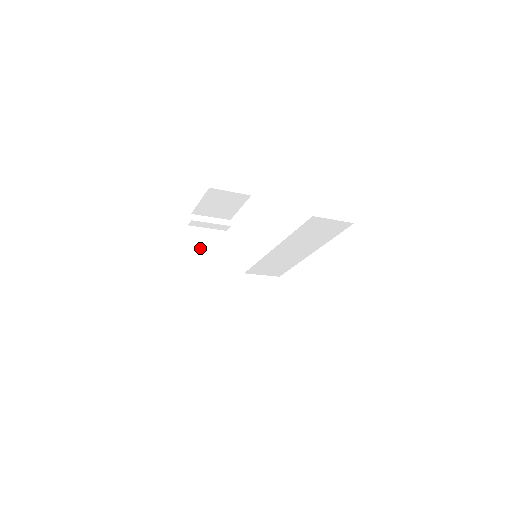
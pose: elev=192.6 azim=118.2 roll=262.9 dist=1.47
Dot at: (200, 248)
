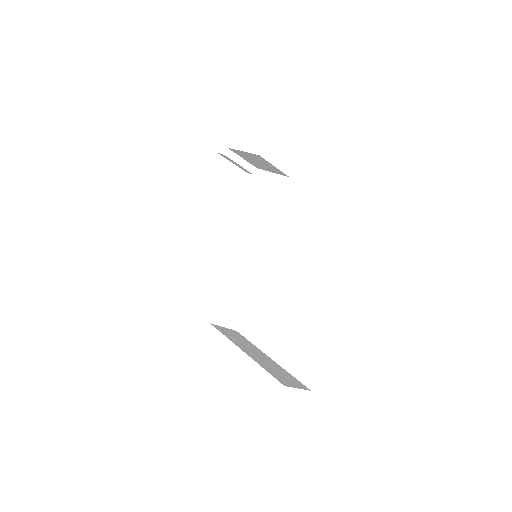
Dot at: (215, 181)
